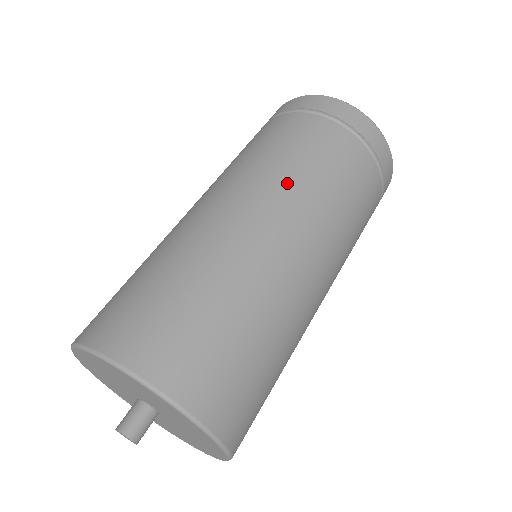
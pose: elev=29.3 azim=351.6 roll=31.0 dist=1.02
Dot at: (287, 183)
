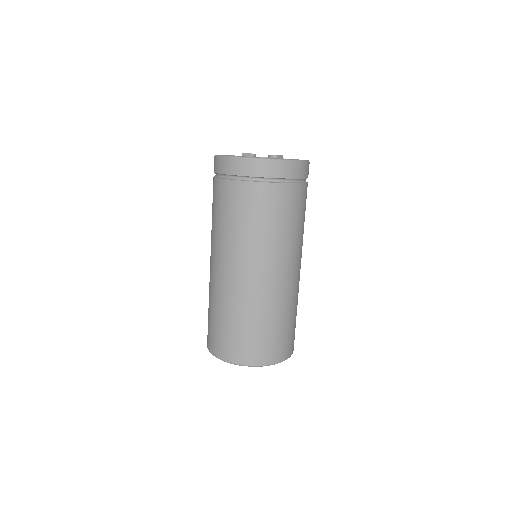
Dot at: (226, 241)
